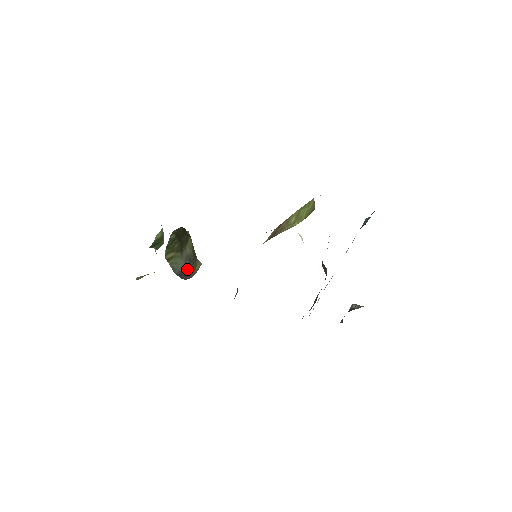
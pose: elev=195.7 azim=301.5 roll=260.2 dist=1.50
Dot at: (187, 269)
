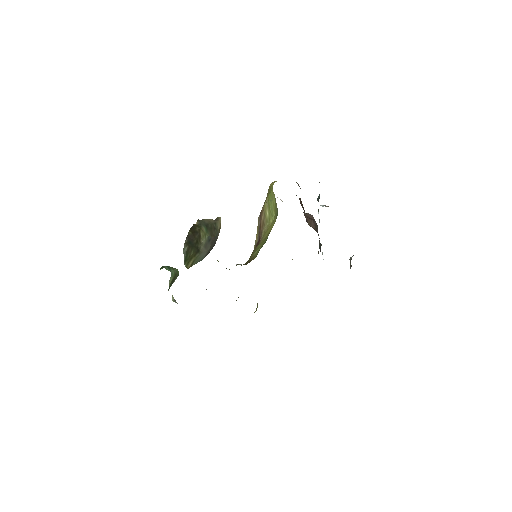
Dot at: (211, 245)
